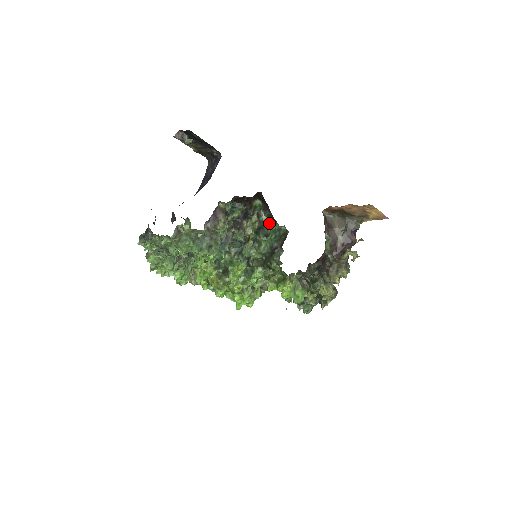
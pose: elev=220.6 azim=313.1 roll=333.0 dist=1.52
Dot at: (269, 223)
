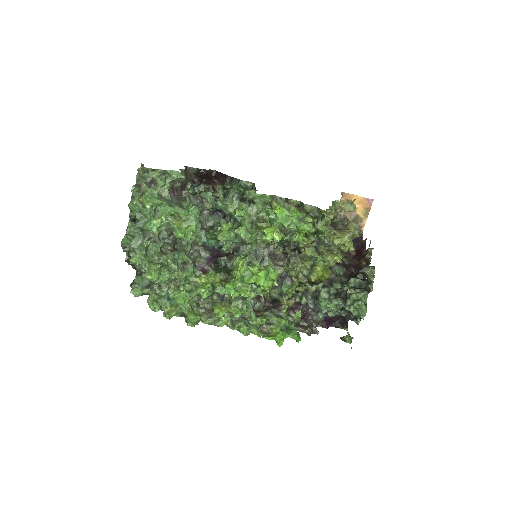
Dot at: occluded
